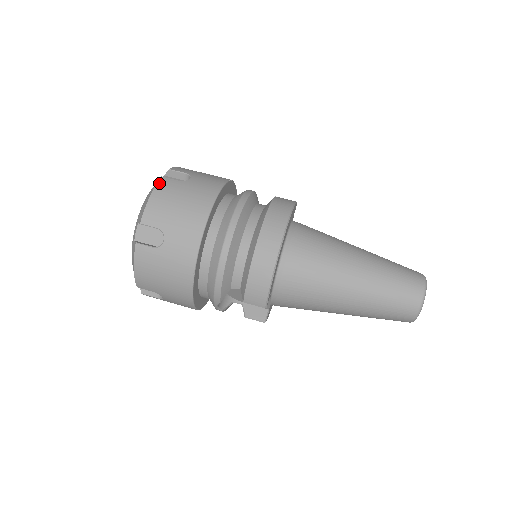
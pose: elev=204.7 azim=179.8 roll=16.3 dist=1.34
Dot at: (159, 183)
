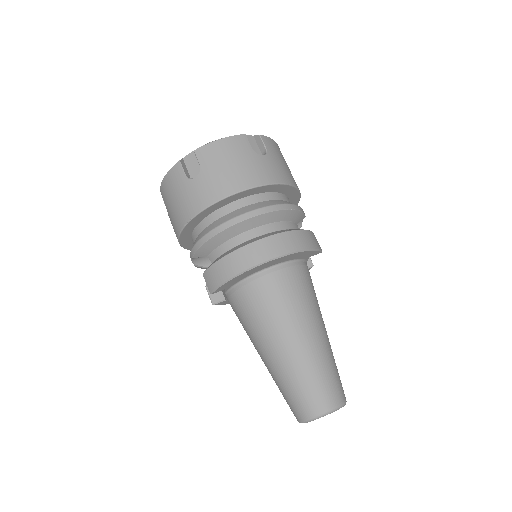
Dot at: (237, 137)
